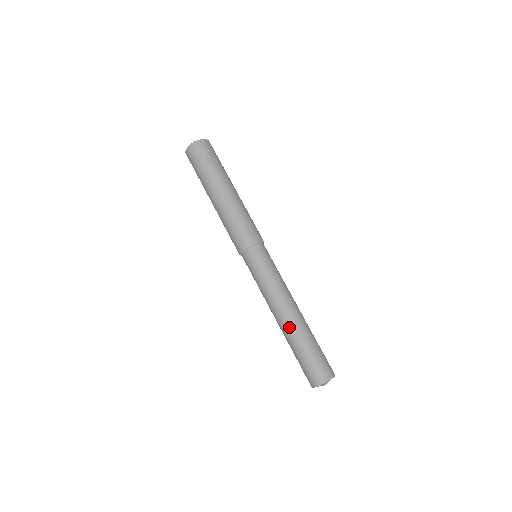
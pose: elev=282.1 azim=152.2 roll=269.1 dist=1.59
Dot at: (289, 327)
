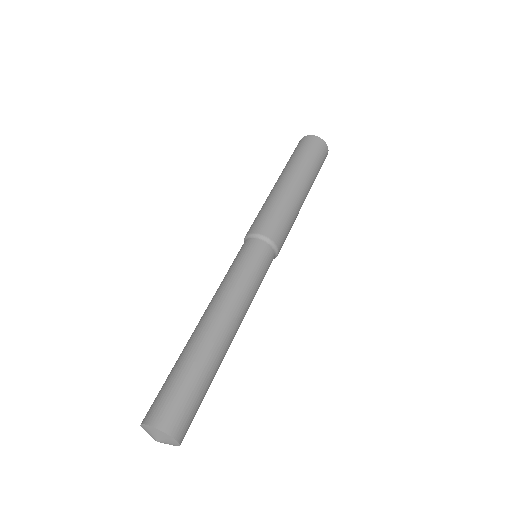
Dot at: (195, 333)
